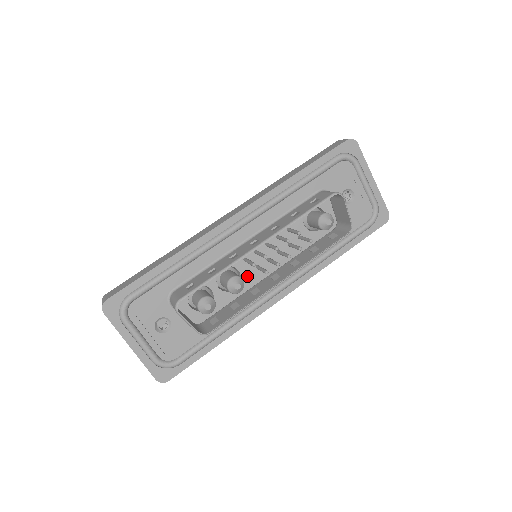
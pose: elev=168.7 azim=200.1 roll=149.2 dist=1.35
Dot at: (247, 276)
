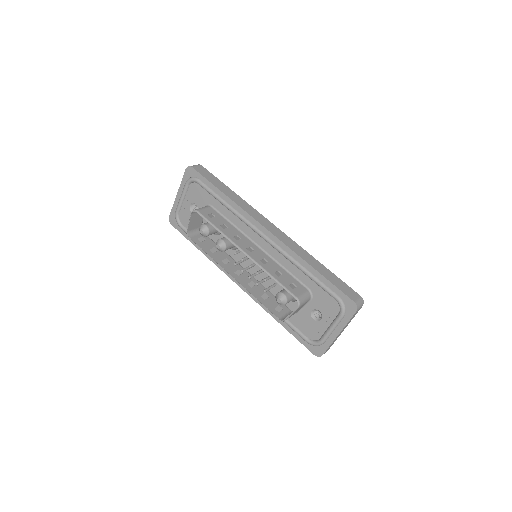
Dot at: (239, 253)
